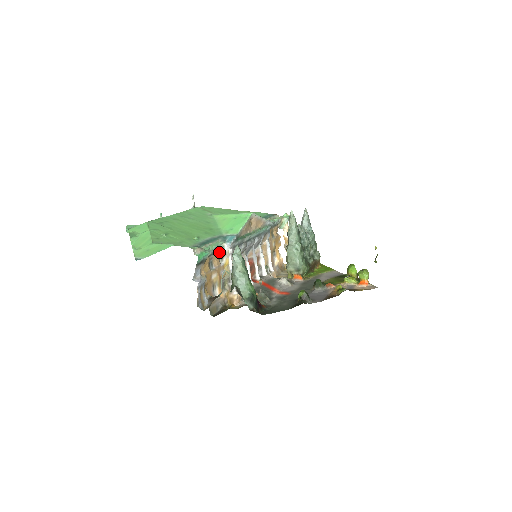
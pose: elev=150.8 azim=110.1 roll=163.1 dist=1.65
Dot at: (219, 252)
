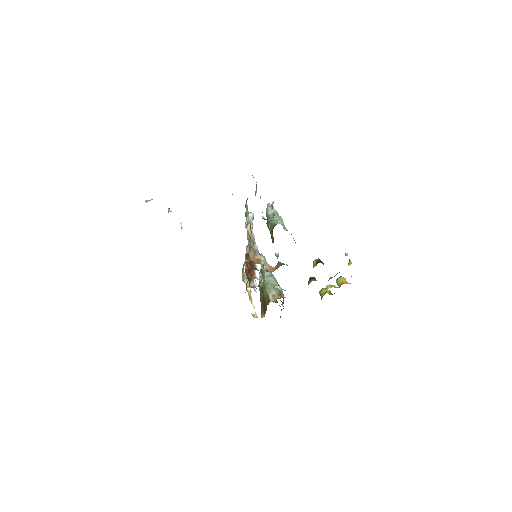
Dot at: (246, 217)
